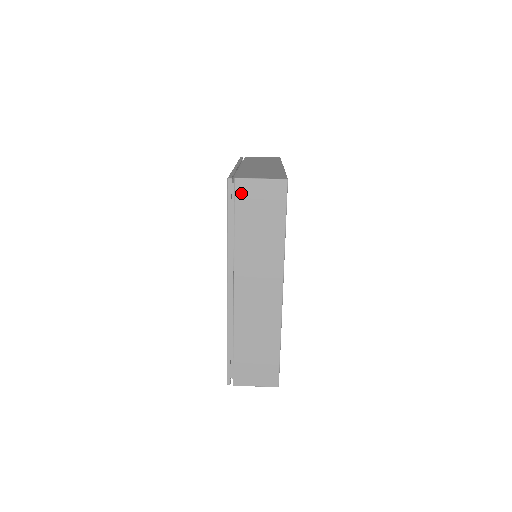
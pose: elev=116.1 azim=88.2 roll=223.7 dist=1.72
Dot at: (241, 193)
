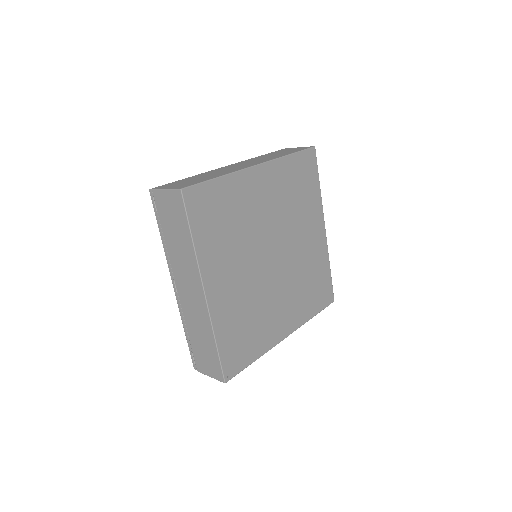
Dot at: occluded
